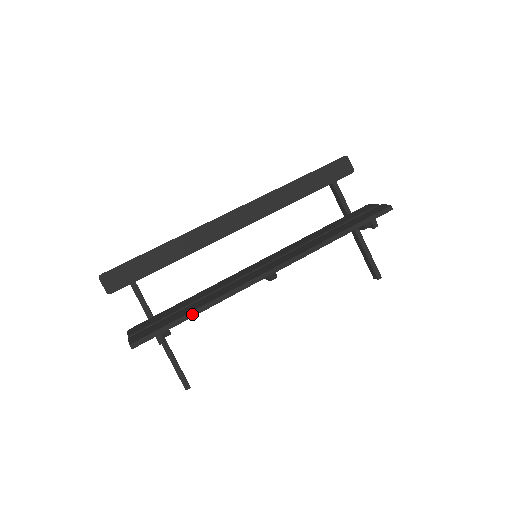
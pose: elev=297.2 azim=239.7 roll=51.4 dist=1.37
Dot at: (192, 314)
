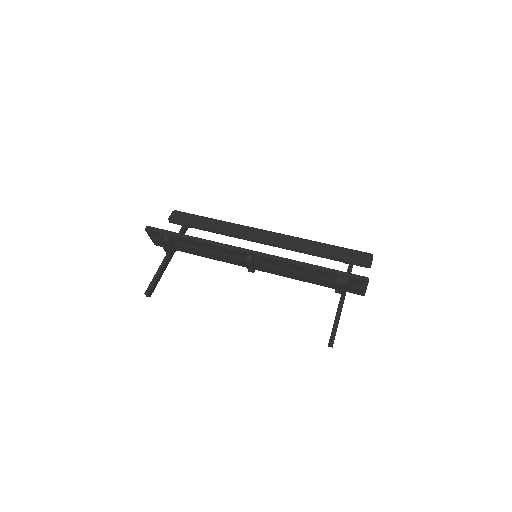
Dot at: (187, 237)
